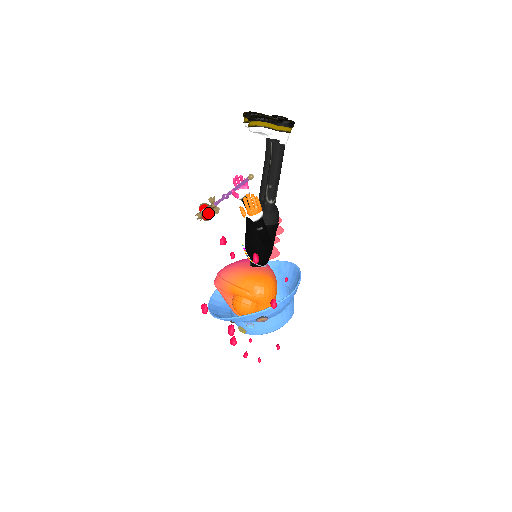
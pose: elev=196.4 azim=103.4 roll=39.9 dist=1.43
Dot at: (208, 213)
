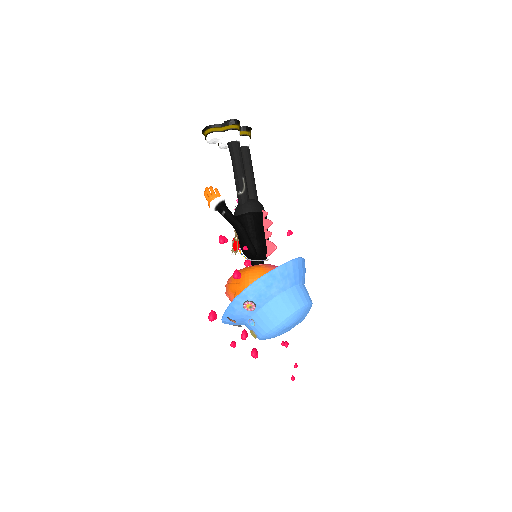
Dot at: (235, 243)
